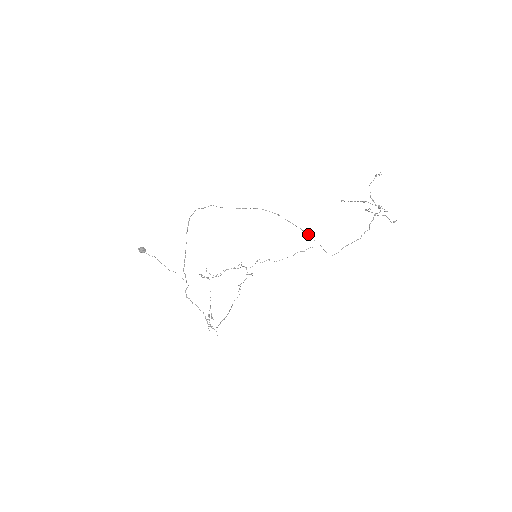
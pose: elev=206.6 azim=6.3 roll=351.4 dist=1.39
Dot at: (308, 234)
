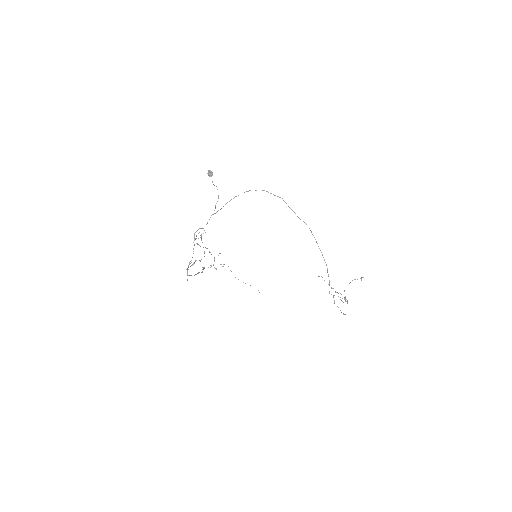
Dot at: occluded
